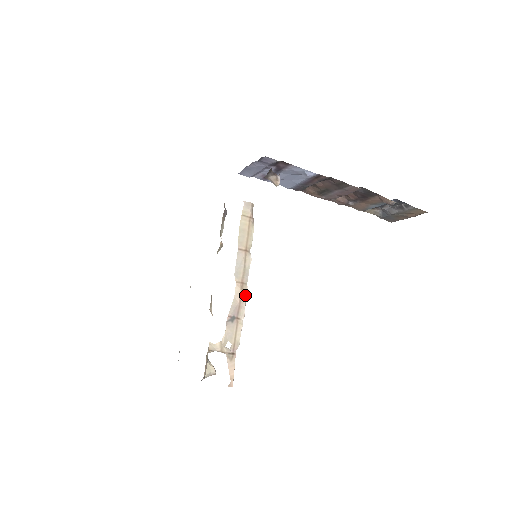
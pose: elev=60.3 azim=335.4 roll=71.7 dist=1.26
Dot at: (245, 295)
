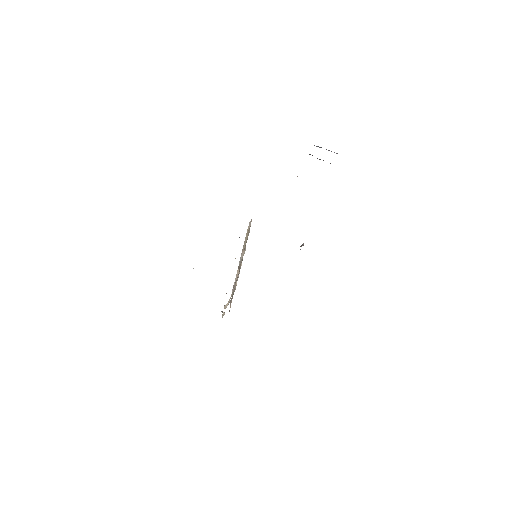
Dot at: occluded
